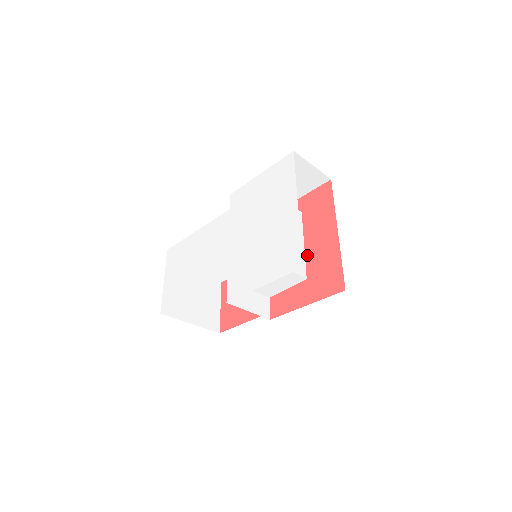
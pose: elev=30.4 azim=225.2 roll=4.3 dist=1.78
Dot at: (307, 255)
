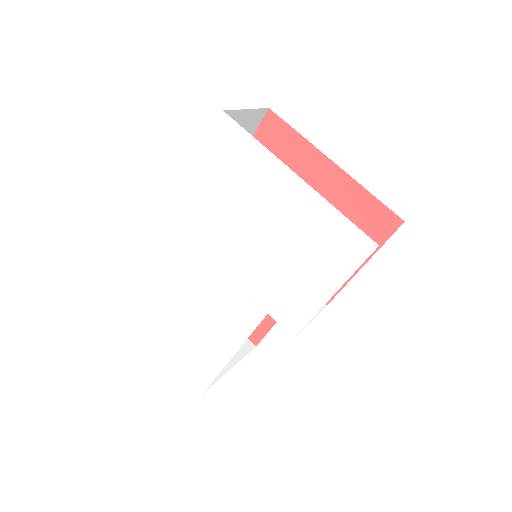
Dot at: occluded
